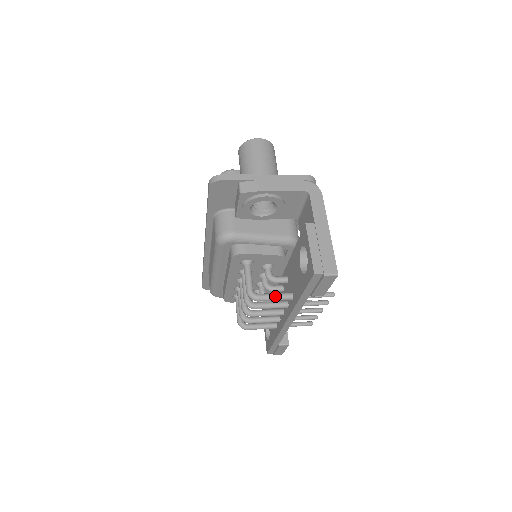
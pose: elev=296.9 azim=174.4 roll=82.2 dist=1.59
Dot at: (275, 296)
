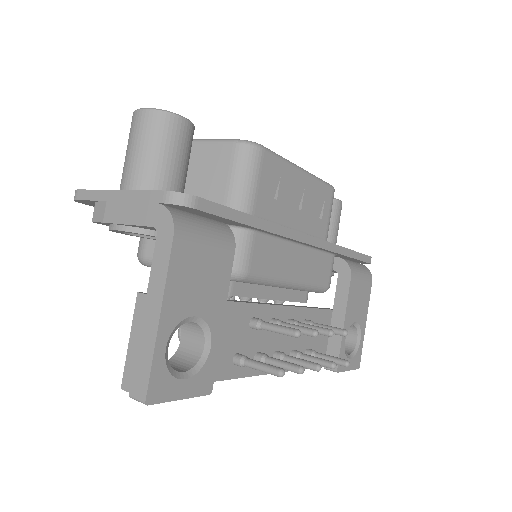
Dot at: occluded
